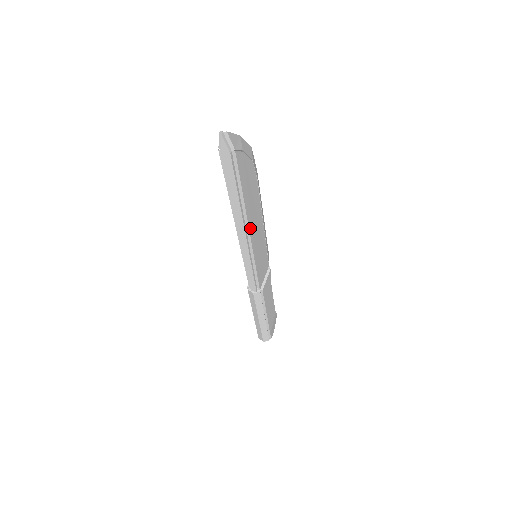
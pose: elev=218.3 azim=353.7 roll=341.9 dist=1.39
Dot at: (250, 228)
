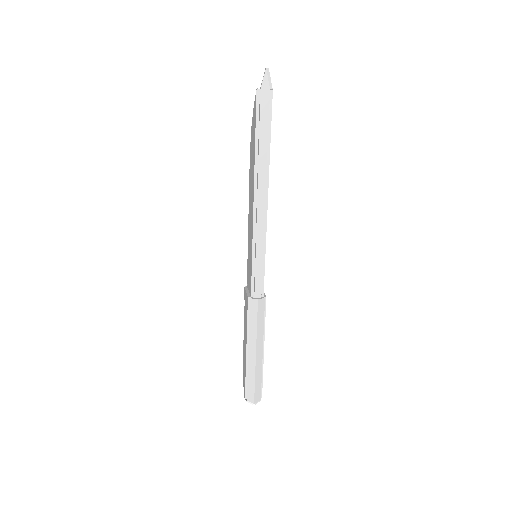
Dot at: (267, 195)
